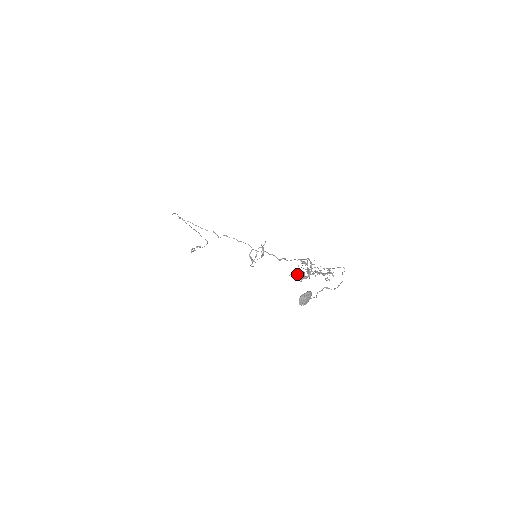
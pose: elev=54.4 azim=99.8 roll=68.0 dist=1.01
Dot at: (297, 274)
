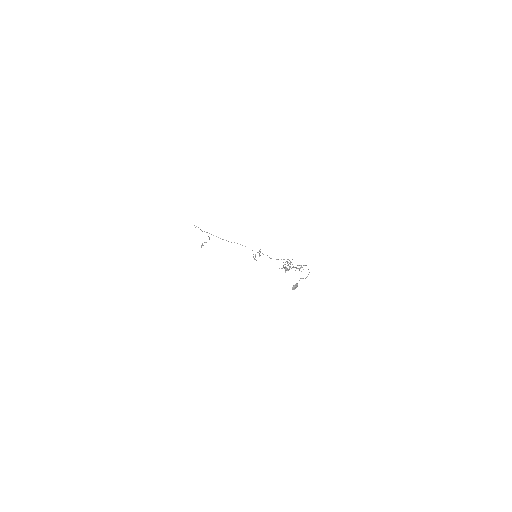
Dot at: occluded
